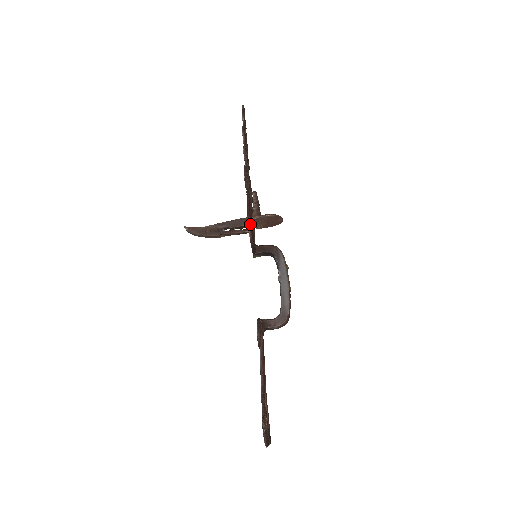
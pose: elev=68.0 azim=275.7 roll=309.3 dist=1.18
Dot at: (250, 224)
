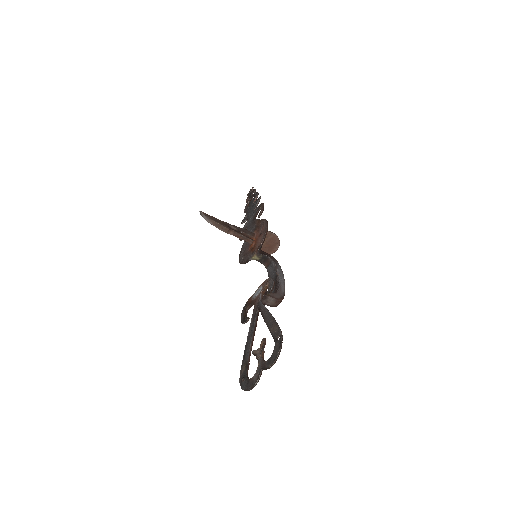
Dot at: occluded
